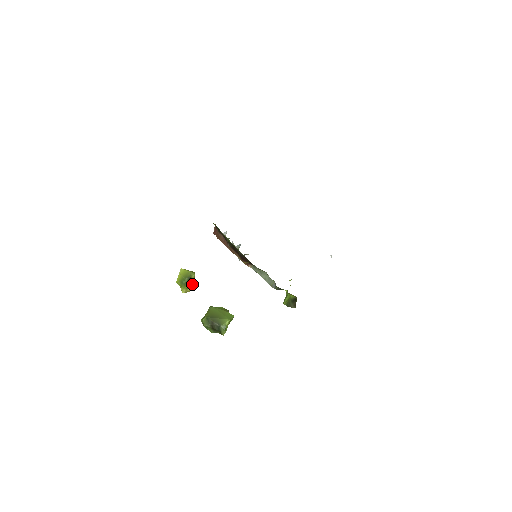
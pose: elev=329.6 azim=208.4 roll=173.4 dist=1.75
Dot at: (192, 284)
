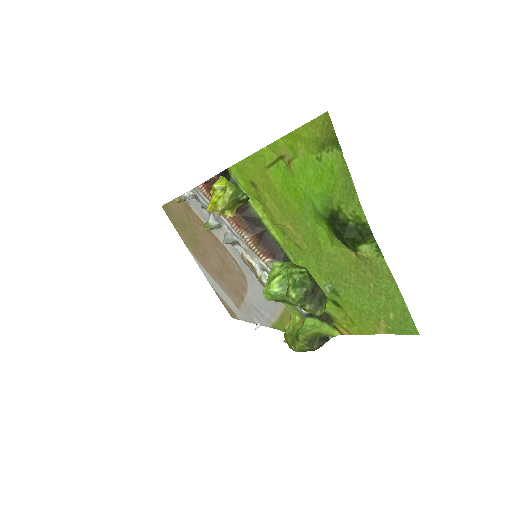
Dot at: (233, 210)
